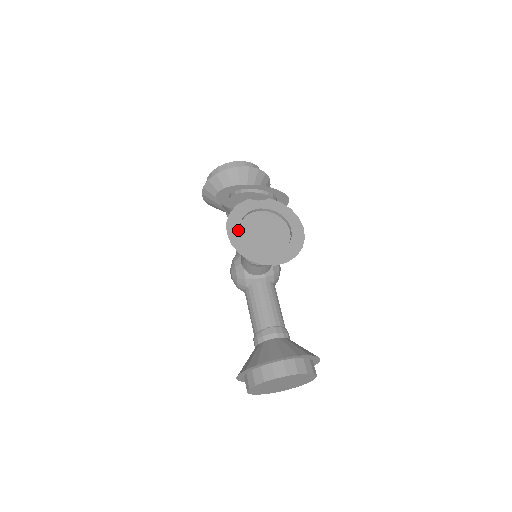
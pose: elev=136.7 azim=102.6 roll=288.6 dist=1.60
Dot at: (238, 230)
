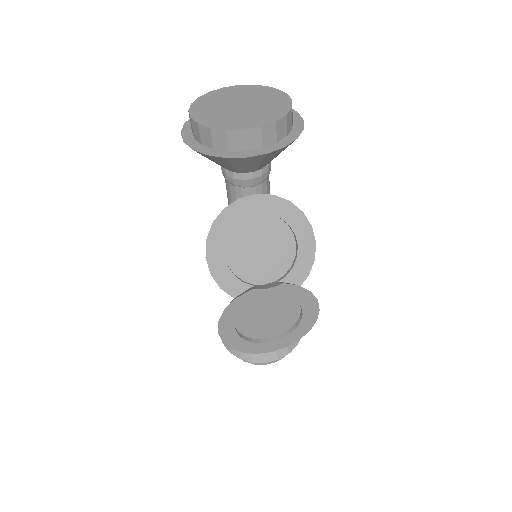
Dot at: (233, 327)
